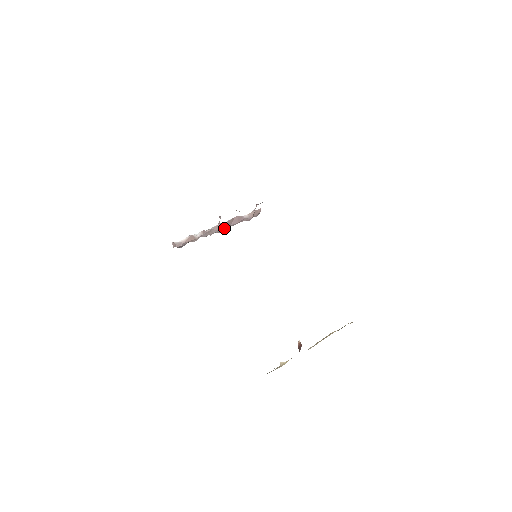
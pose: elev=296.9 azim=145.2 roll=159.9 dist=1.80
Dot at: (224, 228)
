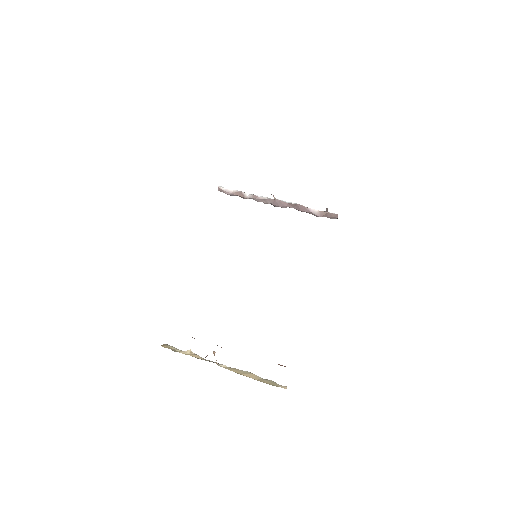
Dot at: (281, 206)
